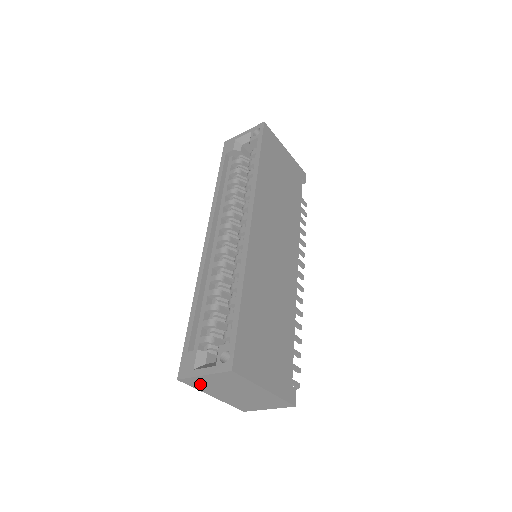
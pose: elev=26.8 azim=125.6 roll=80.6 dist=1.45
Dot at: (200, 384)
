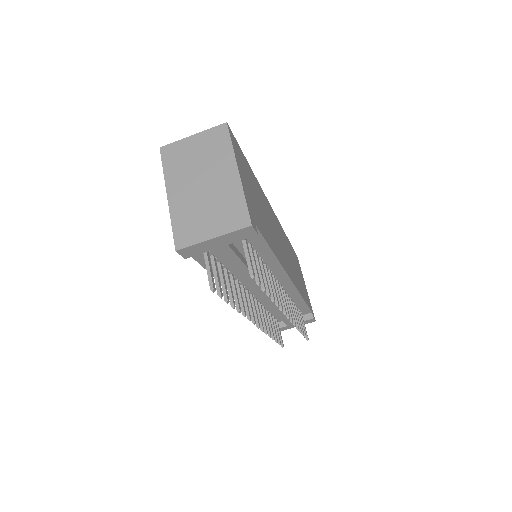
Dot at: (176, 159)
